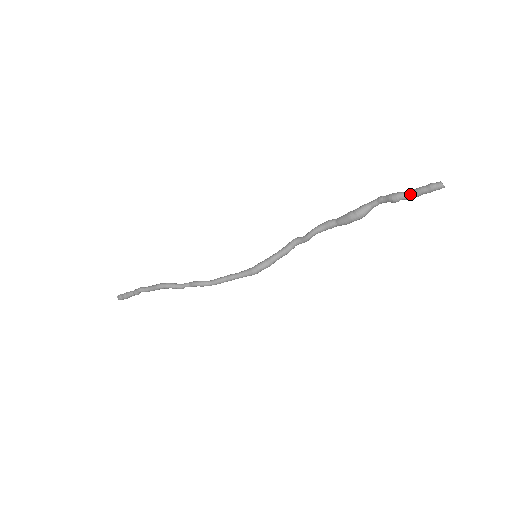
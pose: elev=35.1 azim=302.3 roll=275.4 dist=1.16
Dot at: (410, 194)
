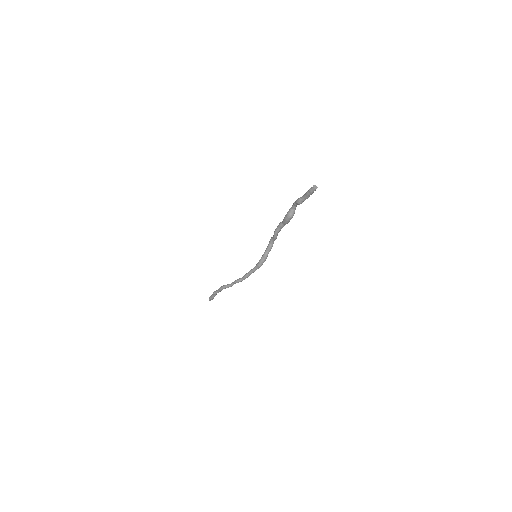
Dot at: (304, 198)
